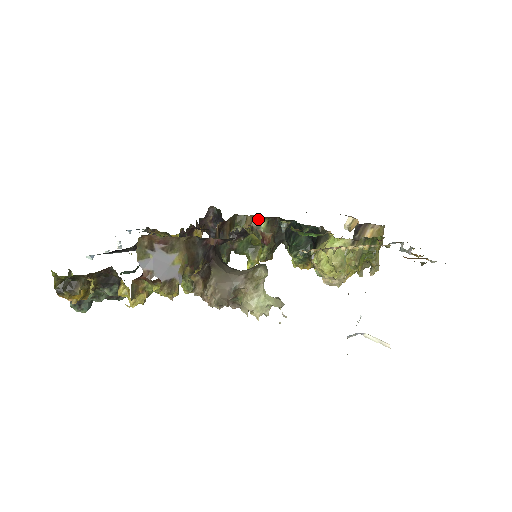
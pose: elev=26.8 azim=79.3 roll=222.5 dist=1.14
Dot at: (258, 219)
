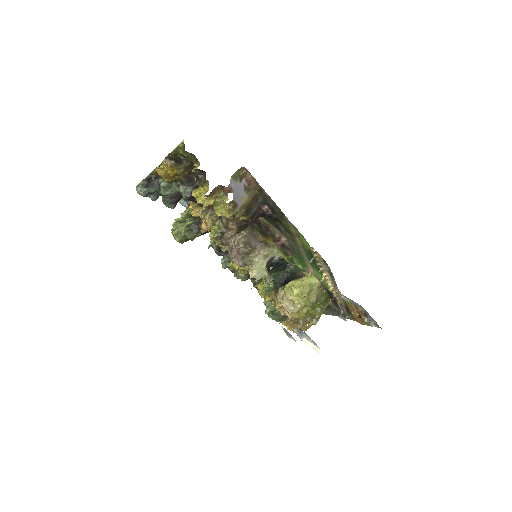
Dot at: occluded
